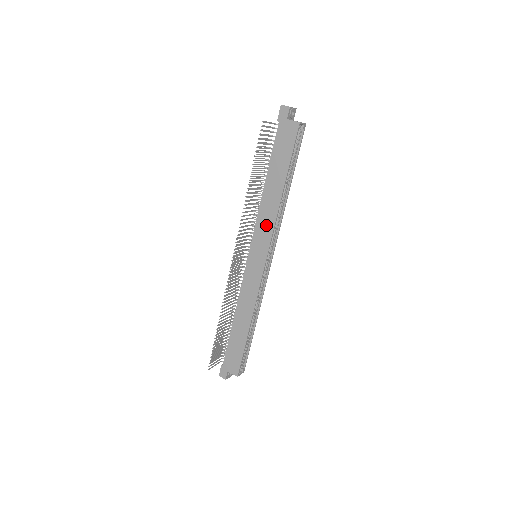
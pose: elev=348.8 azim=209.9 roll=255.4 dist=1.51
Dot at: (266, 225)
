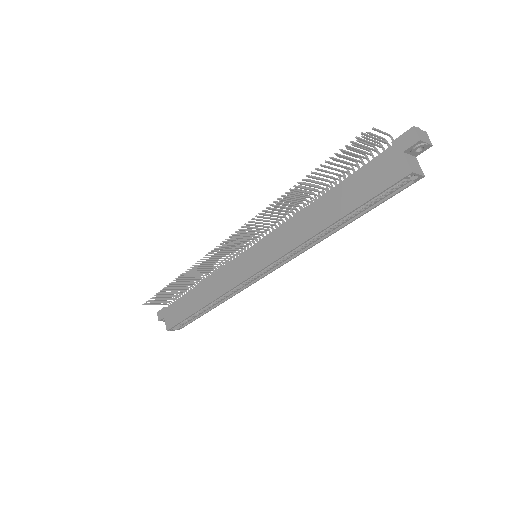
Dot at: (284, 241)
